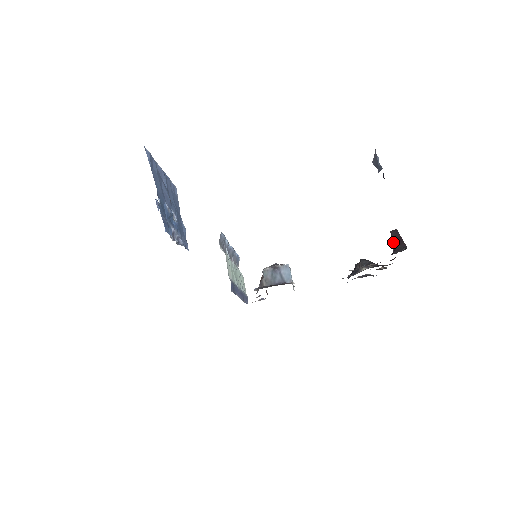
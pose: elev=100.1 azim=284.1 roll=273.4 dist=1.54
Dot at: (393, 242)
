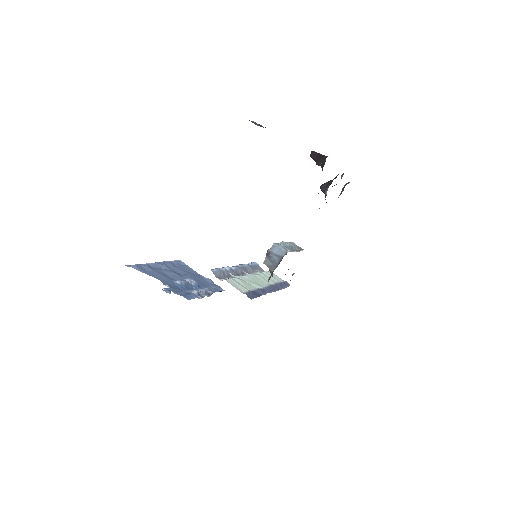
Dot at: (317, 162)
